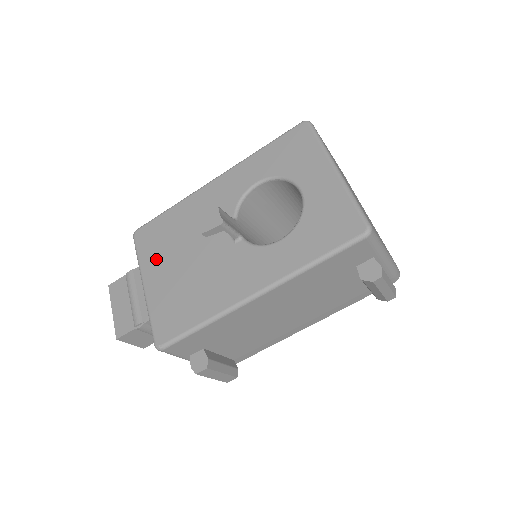
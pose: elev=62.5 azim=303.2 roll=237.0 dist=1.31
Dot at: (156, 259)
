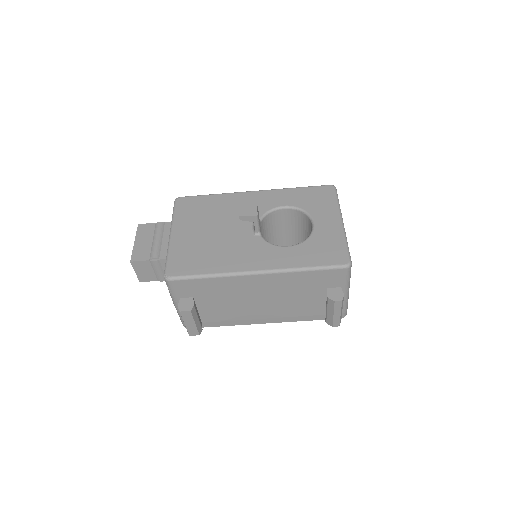
Dot at: (188, 221)
